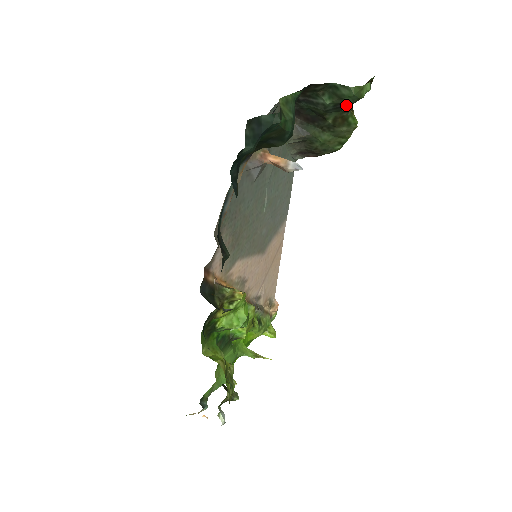
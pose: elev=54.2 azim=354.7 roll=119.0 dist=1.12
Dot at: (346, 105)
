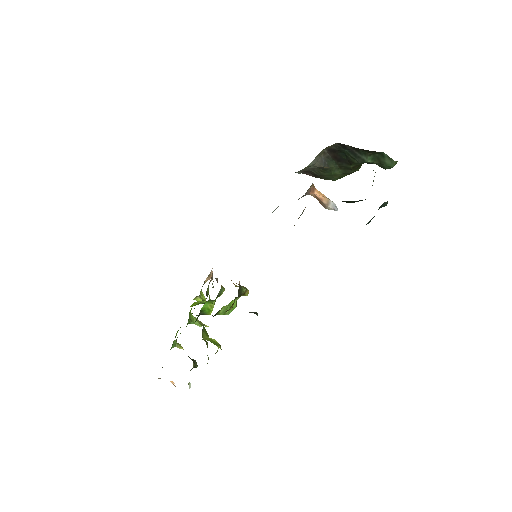
Dot at: occluded
